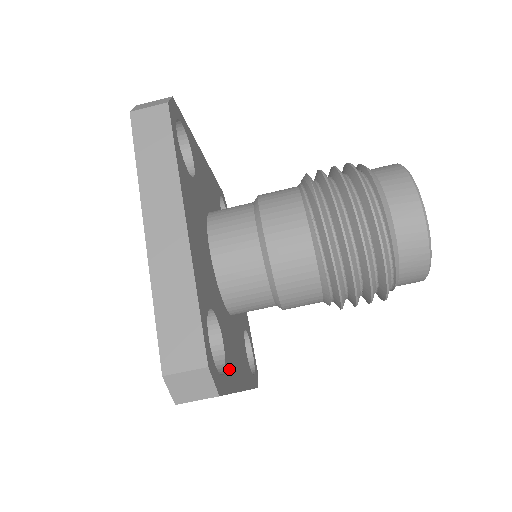
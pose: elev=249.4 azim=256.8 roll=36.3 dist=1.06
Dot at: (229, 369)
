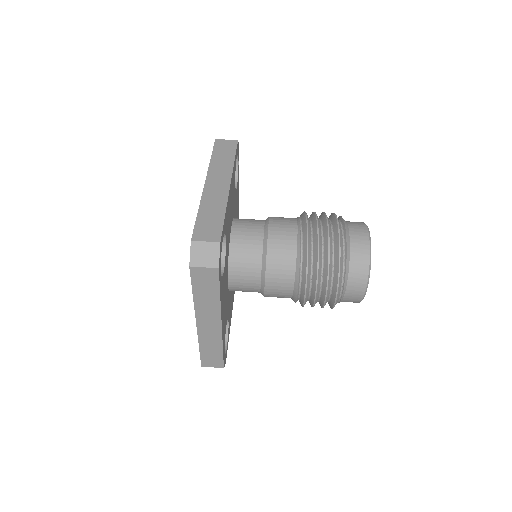
Dot at: (222, 286)
